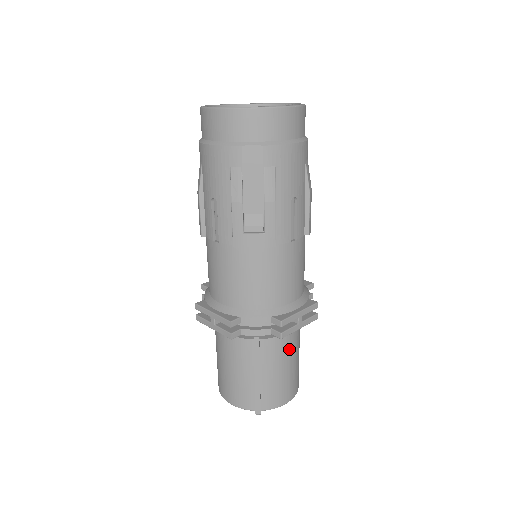
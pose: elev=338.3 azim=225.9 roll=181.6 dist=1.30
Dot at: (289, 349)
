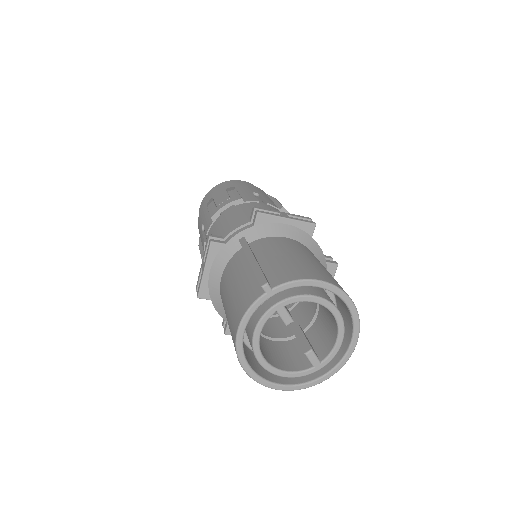
Dot at: (293, 247)
